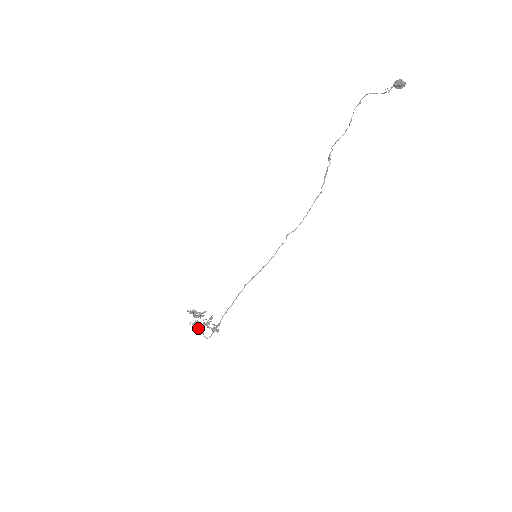
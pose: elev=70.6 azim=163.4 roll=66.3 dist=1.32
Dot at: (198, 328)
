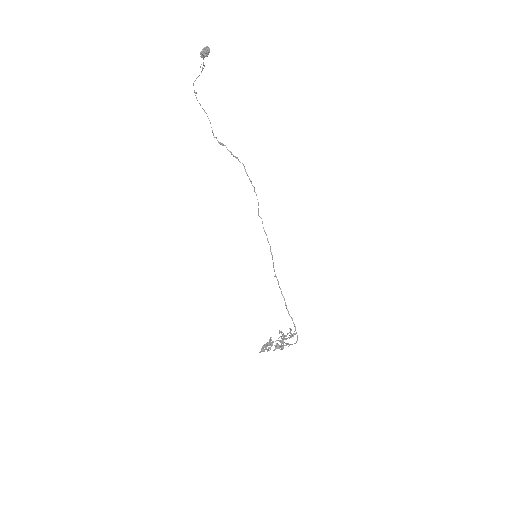
Dot at: (282, 348)
